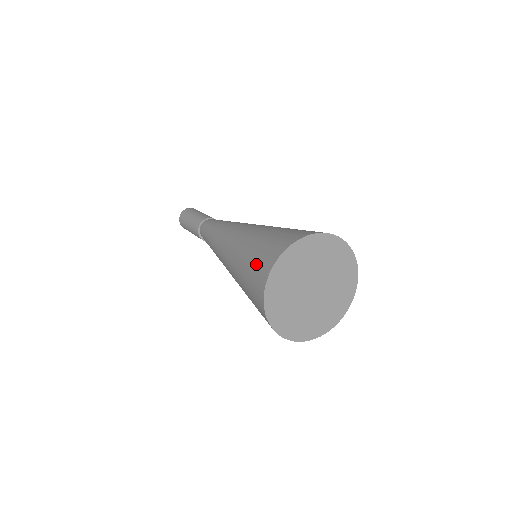
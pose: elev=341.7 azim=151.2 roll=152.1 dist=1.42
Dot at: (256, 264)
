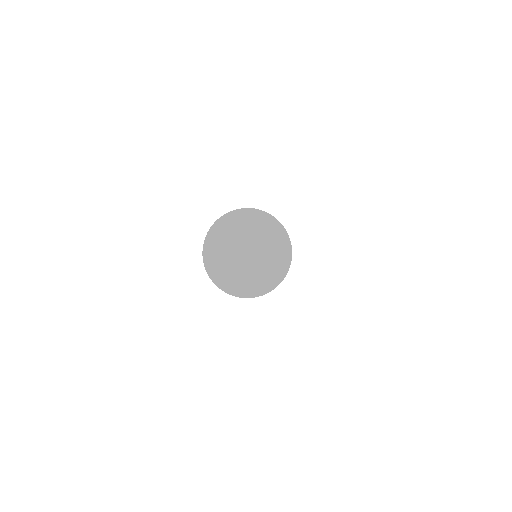
Dot at: occluded
